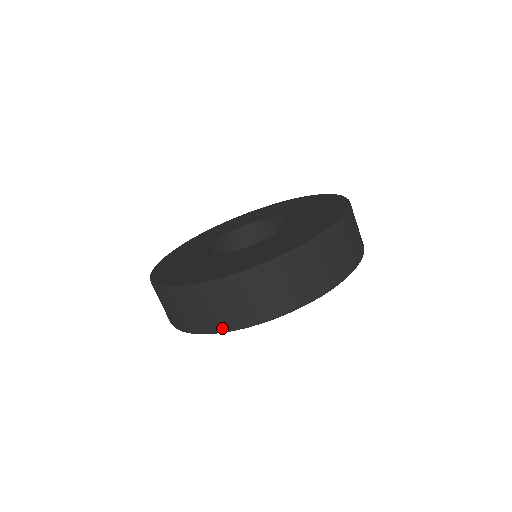
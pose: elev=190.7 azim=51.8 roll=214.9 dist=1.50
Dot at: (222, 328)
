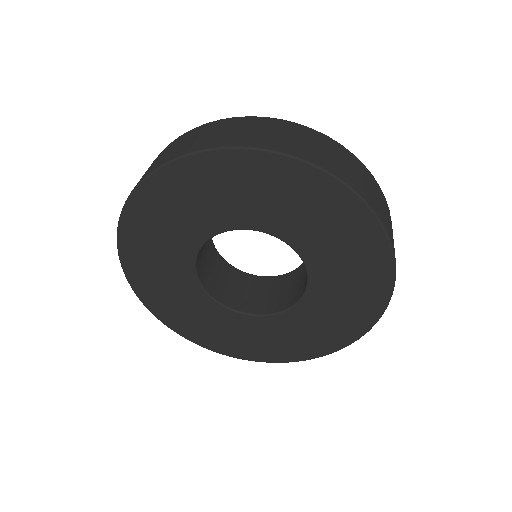
Dot at: (151, 170)
